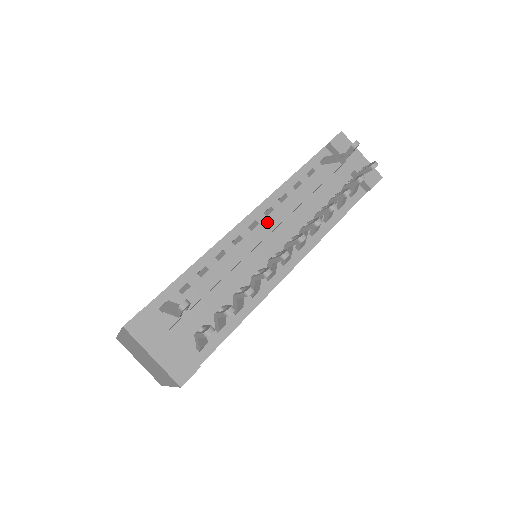
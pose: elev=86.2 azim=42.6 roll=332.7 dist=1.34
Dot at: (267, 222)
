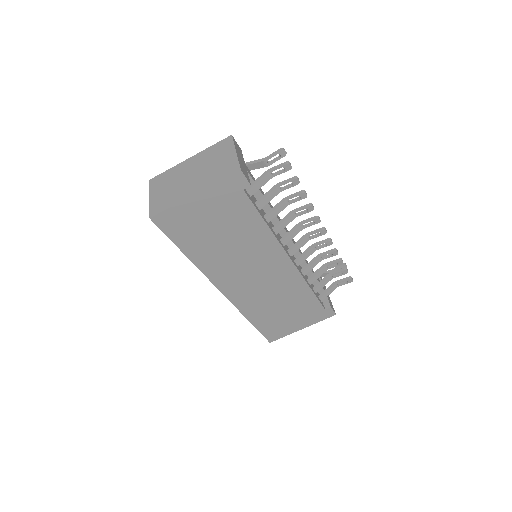
Dot at: occluded
